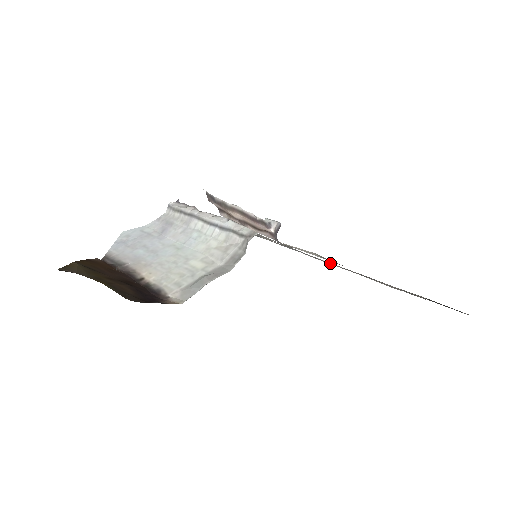
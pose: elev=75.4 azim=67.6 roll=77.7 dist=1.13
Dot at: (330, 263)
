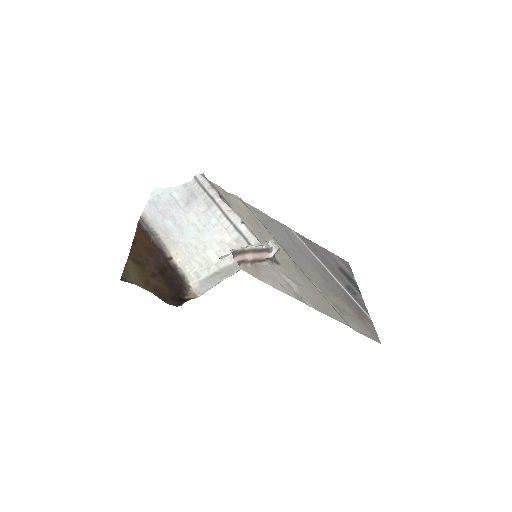
Dot at: (308, 263)
